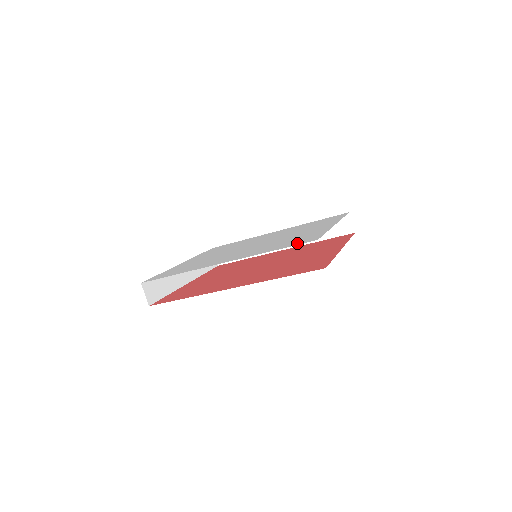
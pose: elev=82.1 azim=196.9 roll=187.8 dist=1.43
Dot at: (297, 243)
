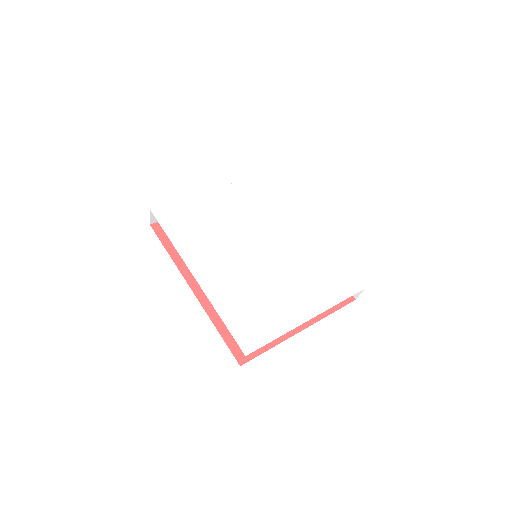
Dot at: (241, 333)
